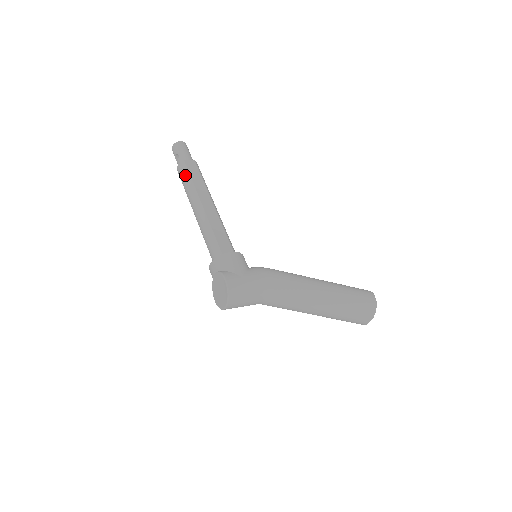
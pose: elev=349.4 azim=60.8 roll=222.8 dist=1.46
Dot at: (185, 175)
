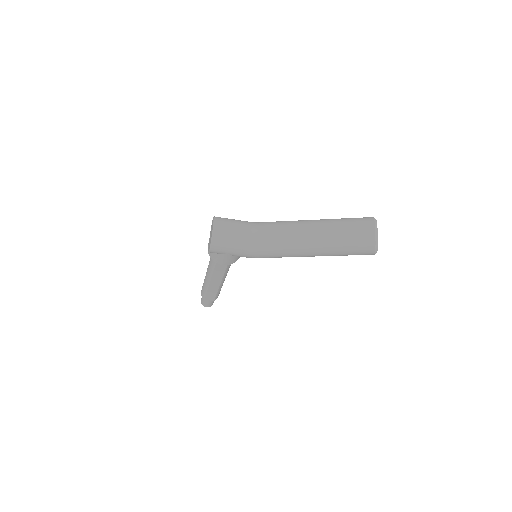
Dot at: occluded
